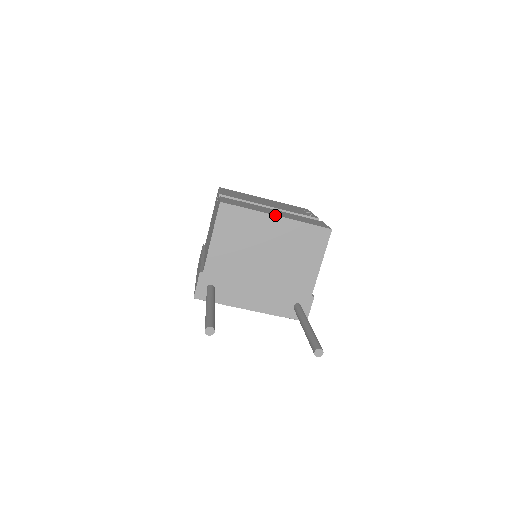
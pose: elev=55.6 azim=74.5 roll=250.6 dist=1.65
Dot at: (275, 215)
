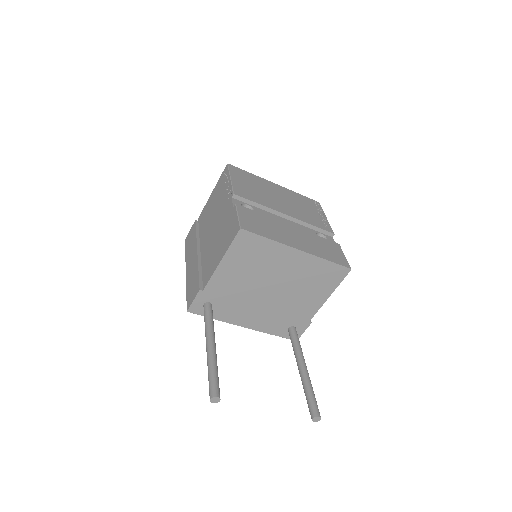
Dot at: (297, 249)
